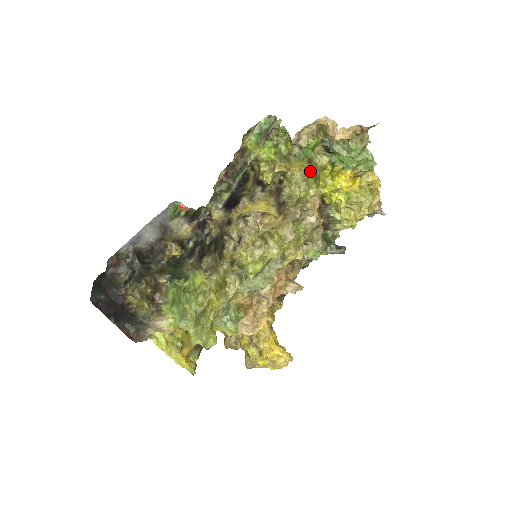
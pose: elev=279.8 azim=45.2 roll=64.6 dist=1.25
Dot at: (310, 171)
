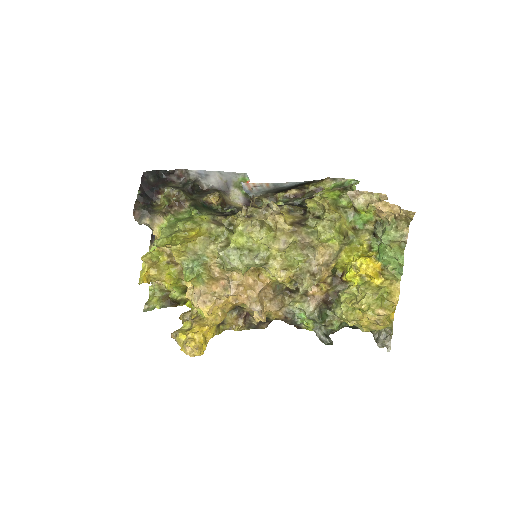
Dot at: (345, 229)
